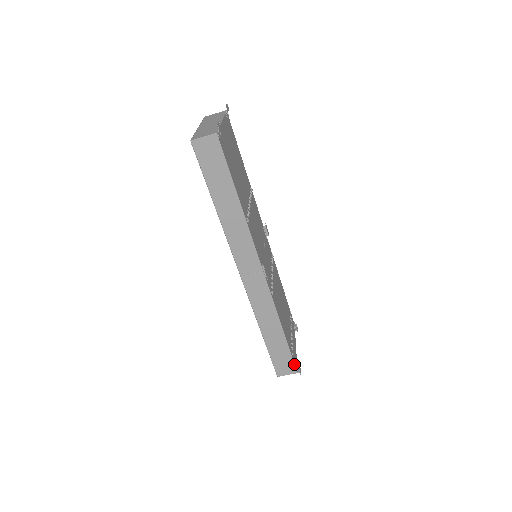
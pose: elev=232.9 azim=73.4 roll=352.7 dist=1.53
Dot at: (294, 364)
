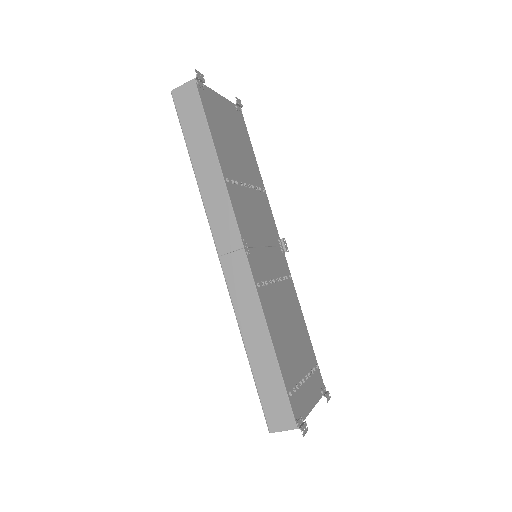
Dot at: (291, 410)
